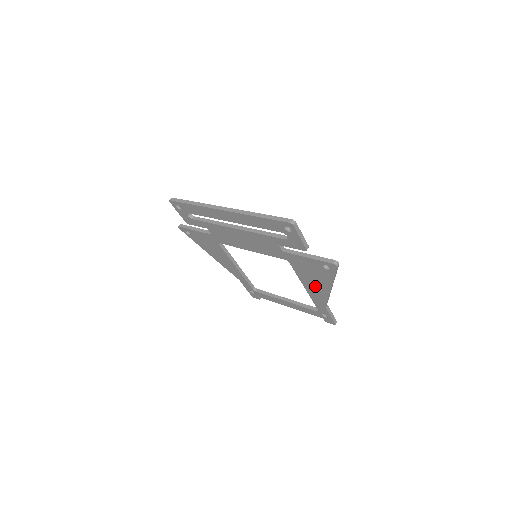
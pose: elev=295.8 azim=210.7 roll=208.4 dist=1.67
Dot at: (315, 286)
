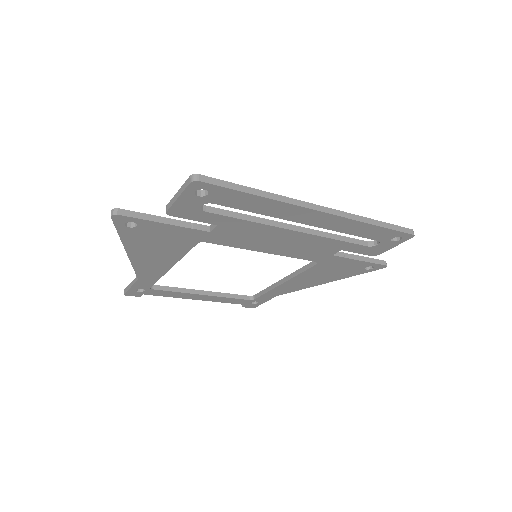
Dot at: (307, 281)
